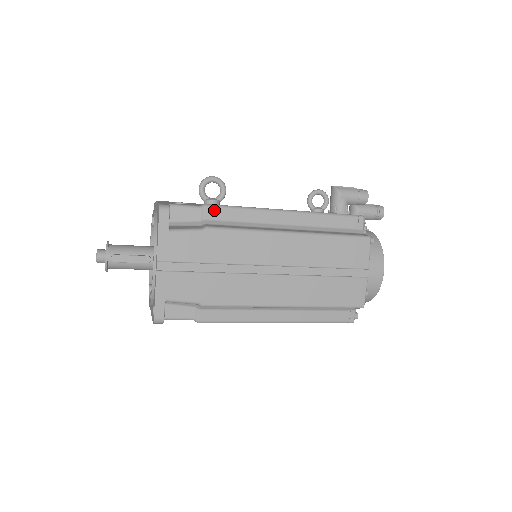
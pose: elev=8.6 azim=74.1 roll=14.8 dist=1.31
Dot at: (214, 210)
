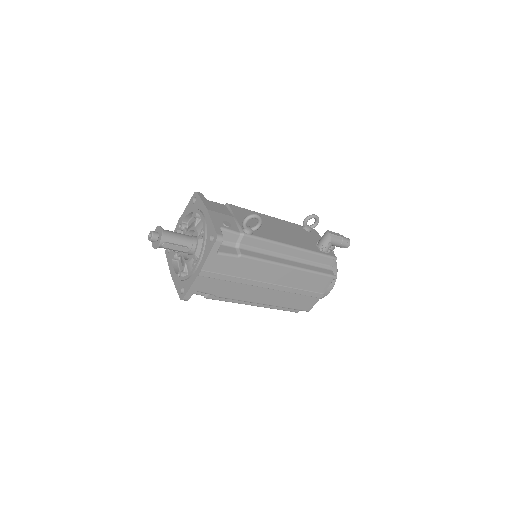
Dot at: (248, 239)
